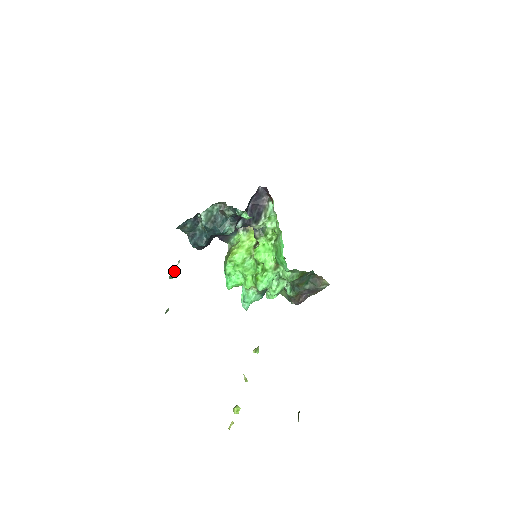
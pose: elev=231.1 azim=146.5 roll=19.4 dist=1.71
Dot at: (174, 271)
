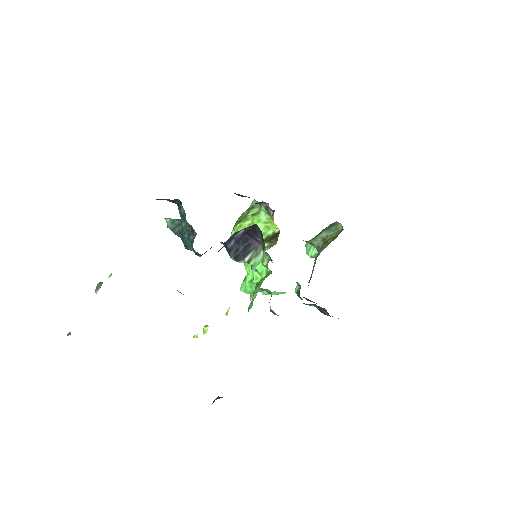
Dot at: (101, 284)
